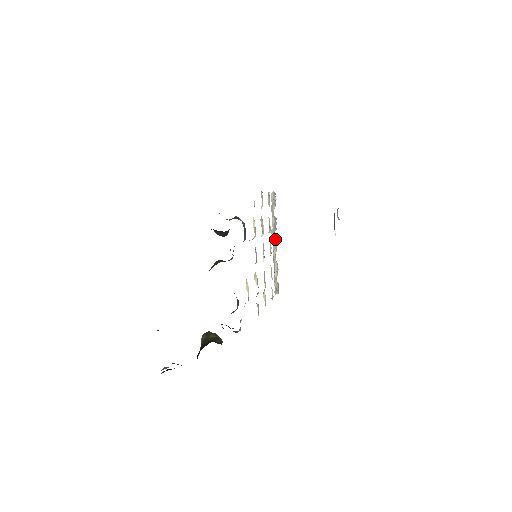
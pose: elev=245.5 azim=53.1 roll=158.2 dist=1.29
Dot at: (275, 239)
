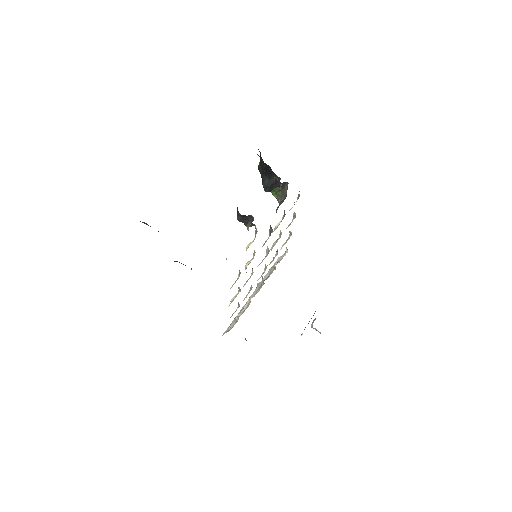
Dot at: (260, 287)
